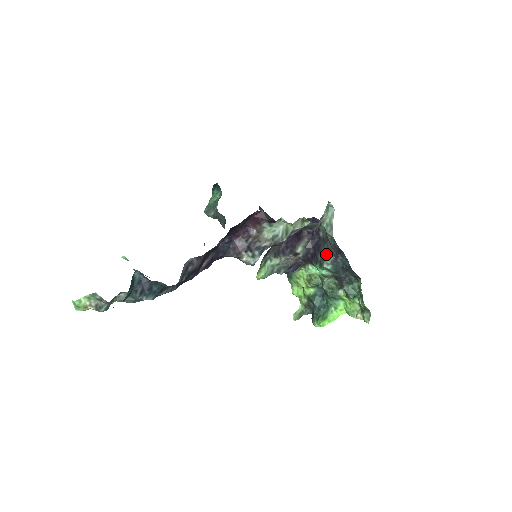
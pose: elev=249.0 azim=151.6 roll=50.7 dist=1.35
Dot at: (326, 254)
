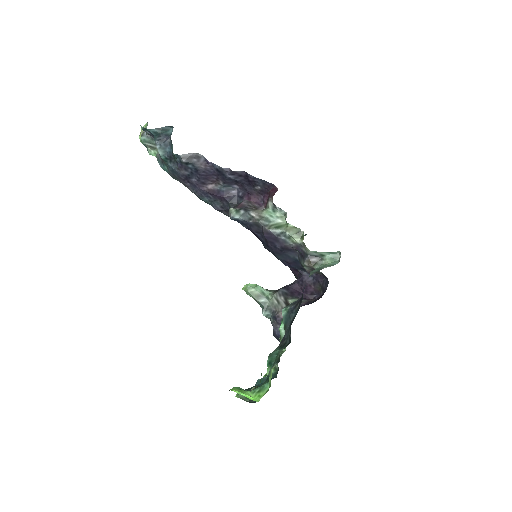
Dot at: (296, 302)
